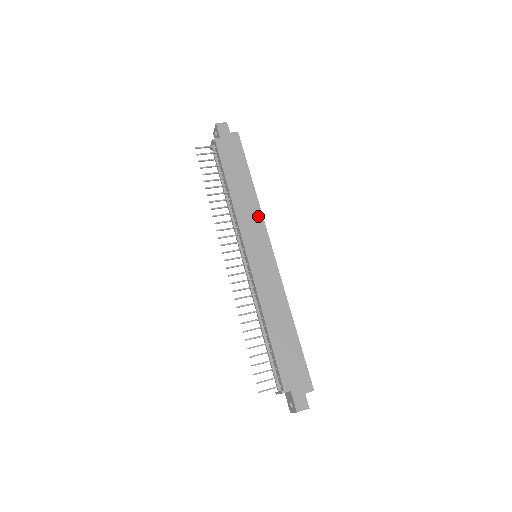
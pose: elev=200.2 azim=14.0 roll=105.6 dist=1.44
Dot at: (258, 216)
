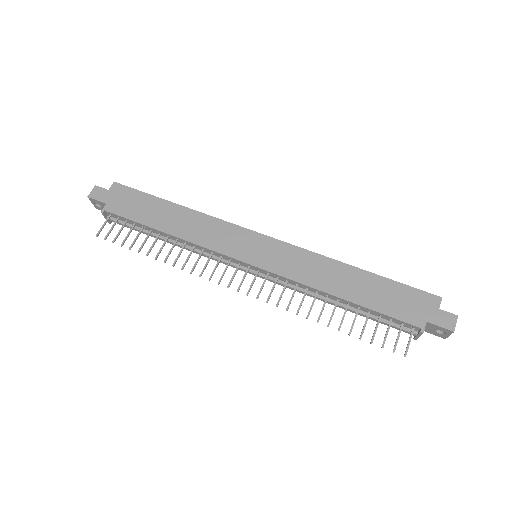
Dot at: (216, 224)
